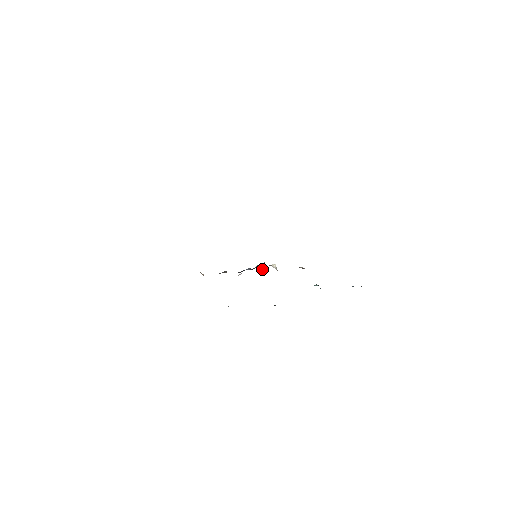
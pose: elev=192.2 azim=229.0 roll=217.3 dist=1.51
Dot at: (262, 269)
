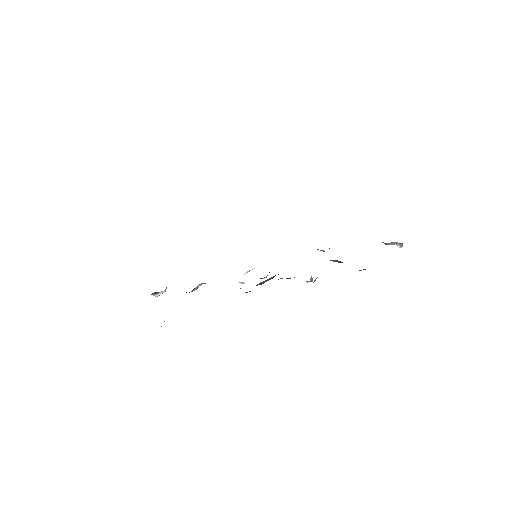
Dot at: occluded
